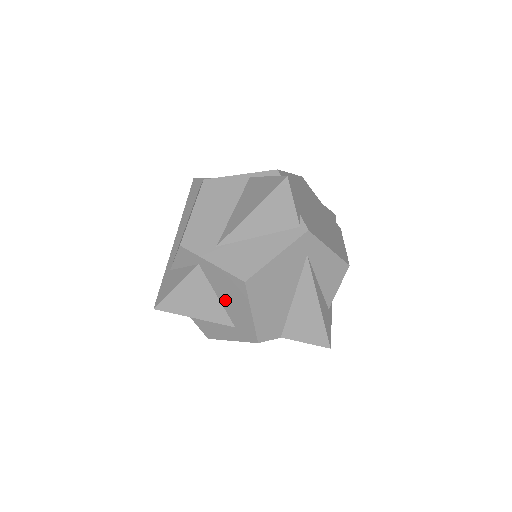
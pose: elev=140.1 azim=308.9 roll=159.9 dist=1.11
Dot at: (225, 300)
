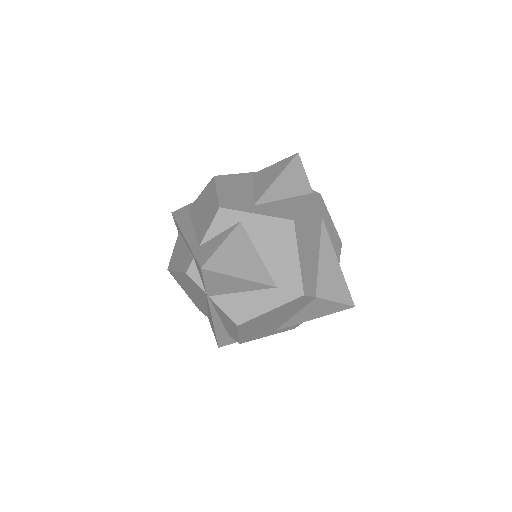
Dot at: (268, 255)
